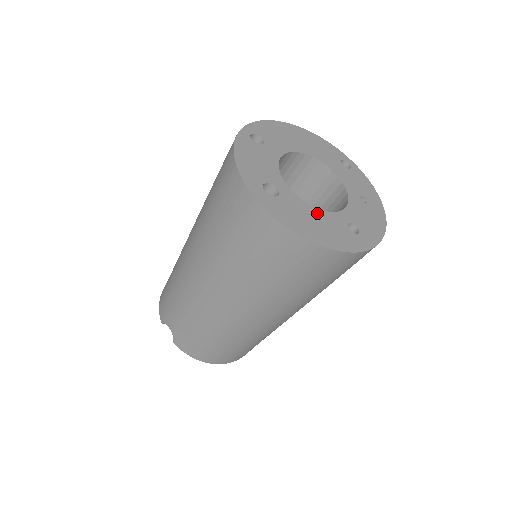
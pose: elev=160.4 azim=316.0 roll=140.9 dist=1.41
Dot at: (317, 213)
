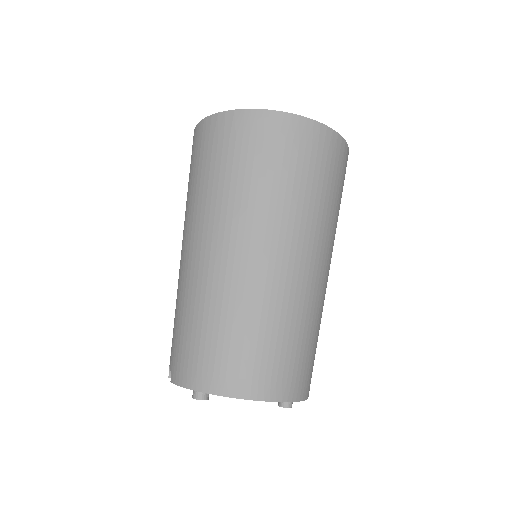
Dot at: occluded
